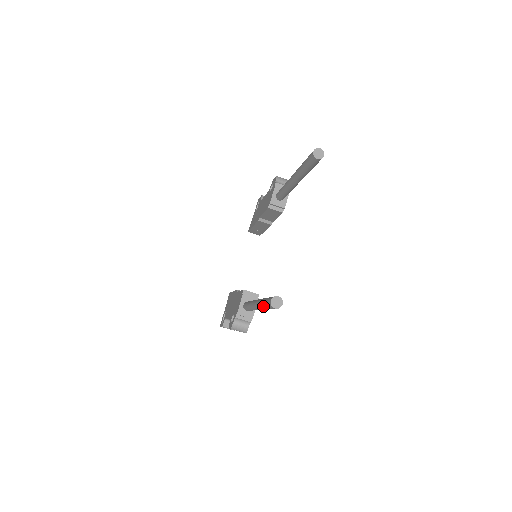
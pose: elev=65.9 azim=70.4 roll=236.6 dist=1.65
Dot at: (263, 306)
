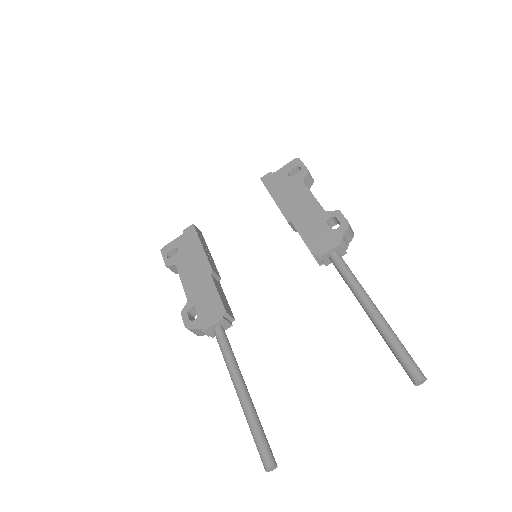
Dot at: (252, 432)
